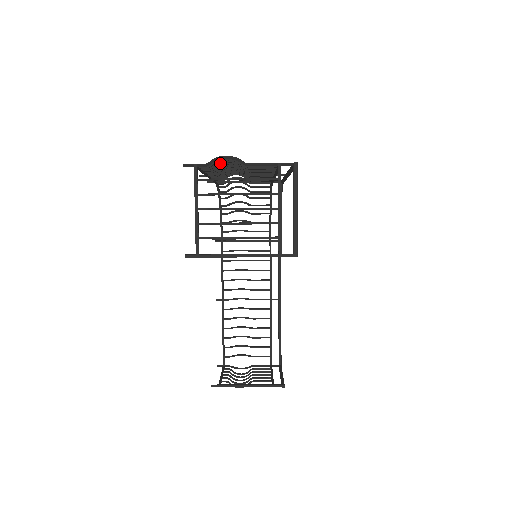
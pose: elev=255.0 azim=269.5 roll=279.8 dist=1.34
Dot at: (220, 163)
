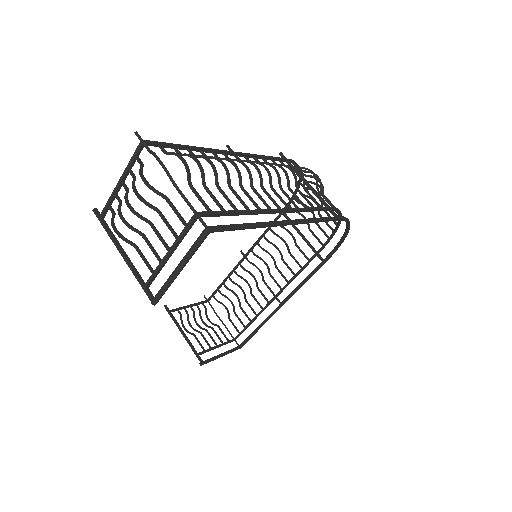
Dot at: (202, 156)
